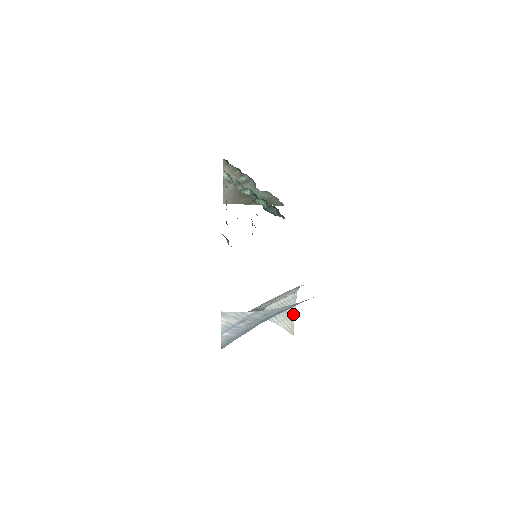
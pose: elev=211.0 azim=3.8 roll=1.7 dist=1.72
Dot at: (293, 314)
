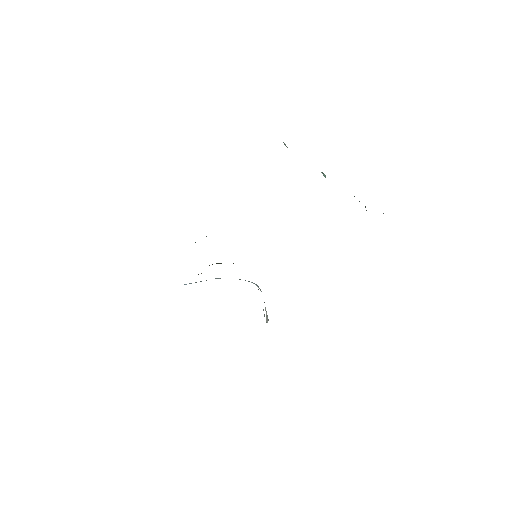
Dot at: occluded
